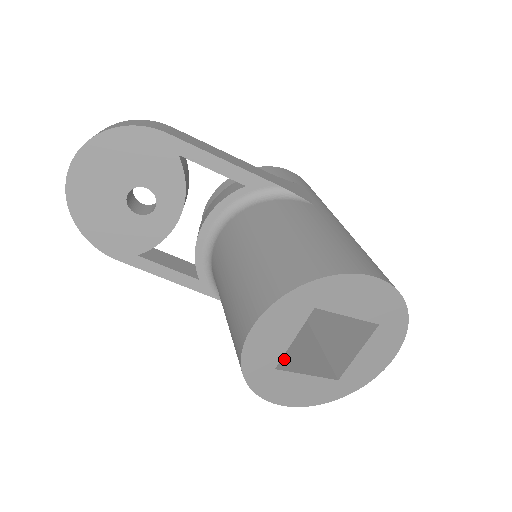
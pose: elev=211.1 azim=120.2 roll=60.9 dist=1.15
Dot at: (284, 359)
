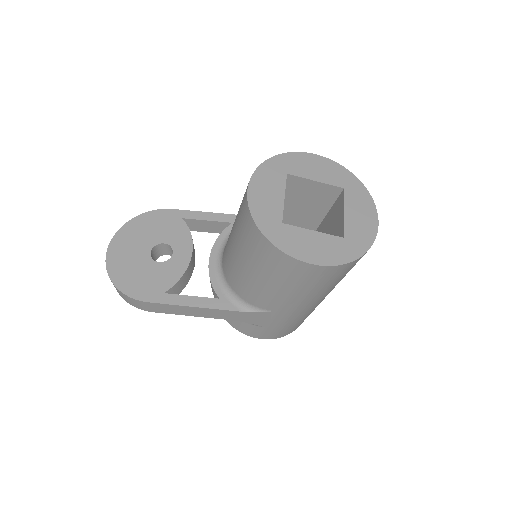
Dot at: occluded
